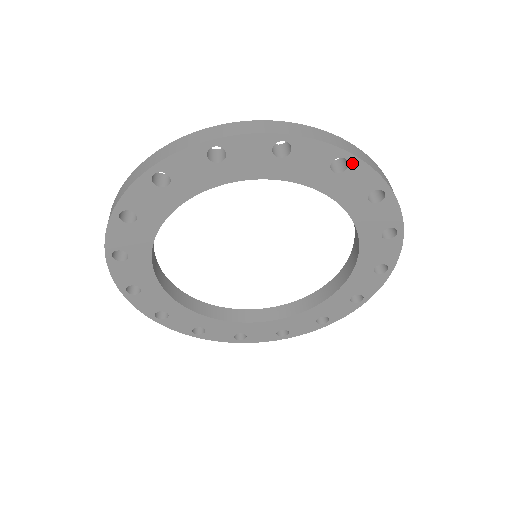
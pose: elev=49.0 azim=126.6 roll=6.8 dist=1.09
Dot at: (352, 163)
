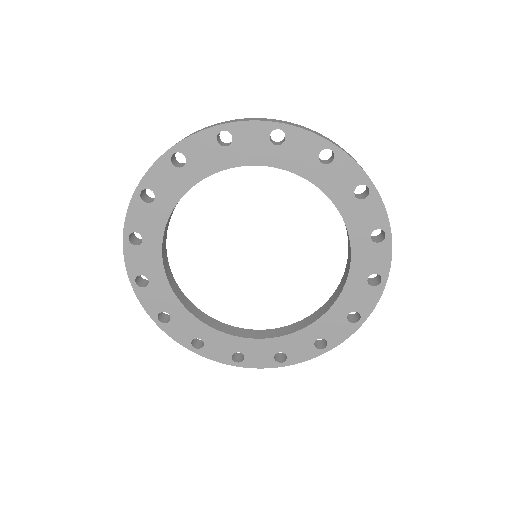
Dot at: (385, 241)
